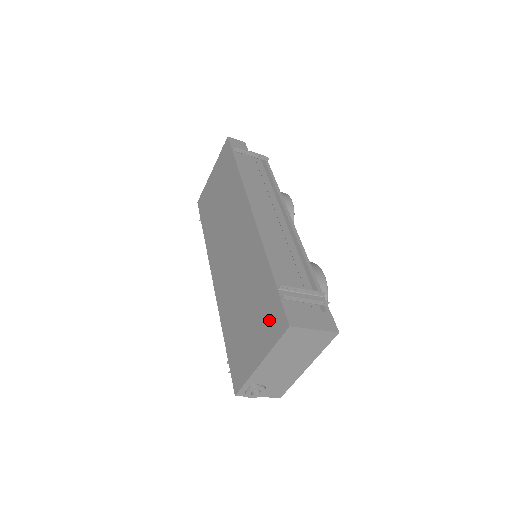
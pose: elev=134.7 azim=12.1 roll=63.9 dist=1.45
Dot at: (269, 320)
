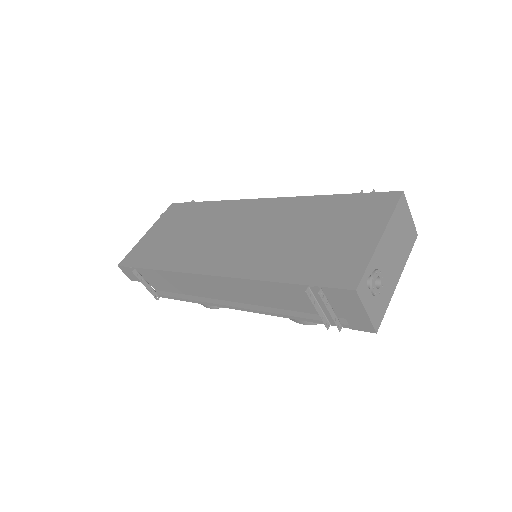
Dot at: (366, 210)
